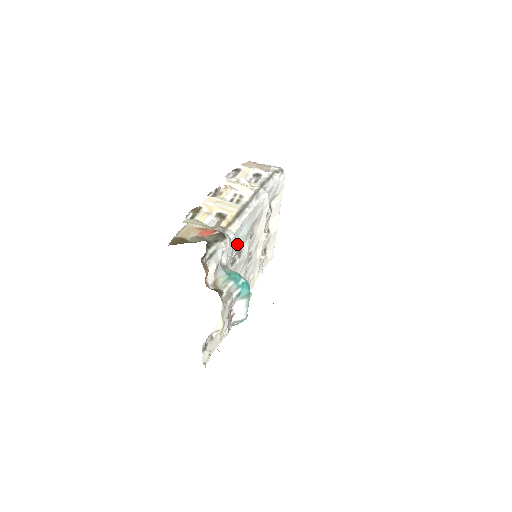
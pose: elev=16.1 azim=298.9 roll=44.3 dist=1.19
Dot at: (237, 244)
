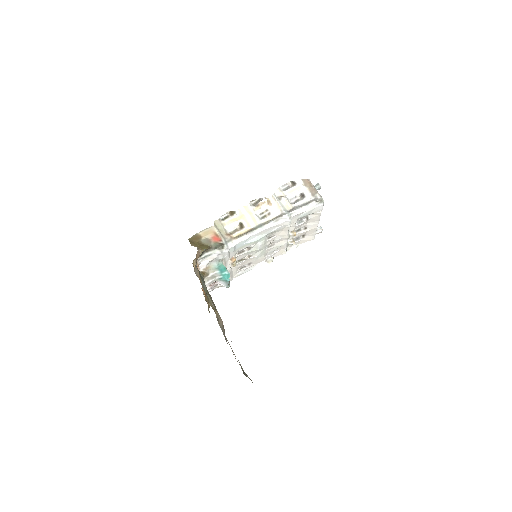
Dot at: (244, 246)
